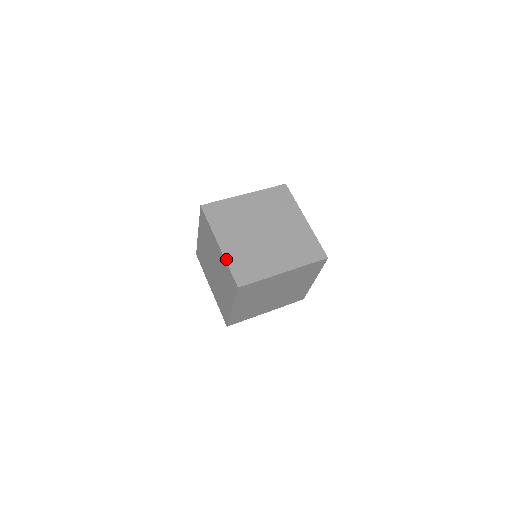
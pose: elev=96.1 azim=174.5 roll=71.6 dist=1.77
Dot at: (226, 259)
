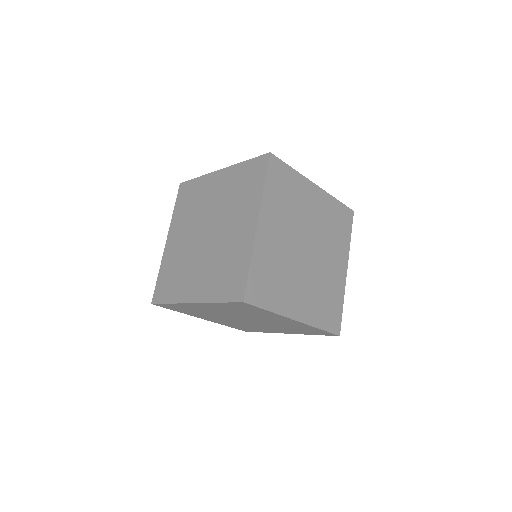
Dot at: (209, 301)
